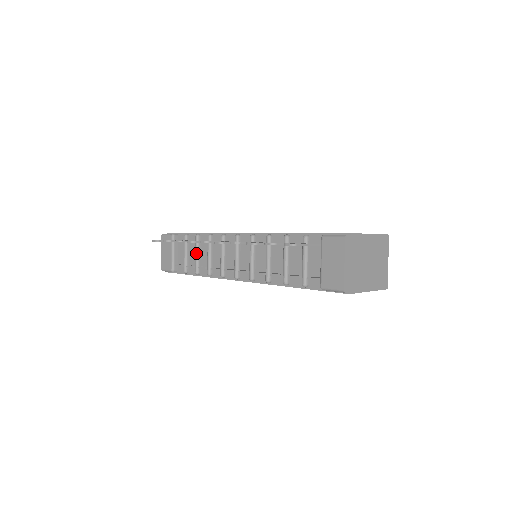
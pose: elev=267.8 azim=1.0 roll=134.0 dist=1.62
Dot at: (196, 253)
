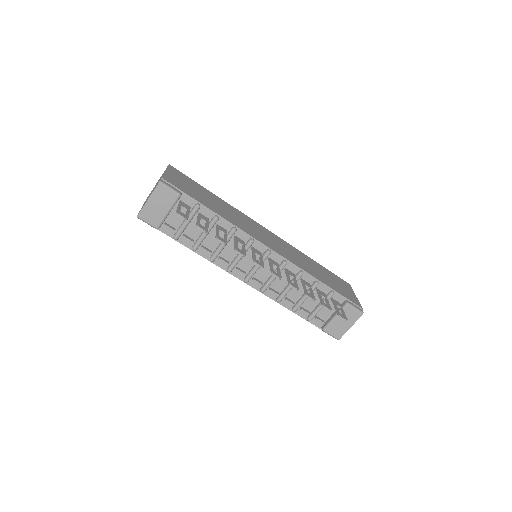
Dot at: (206, 234)
